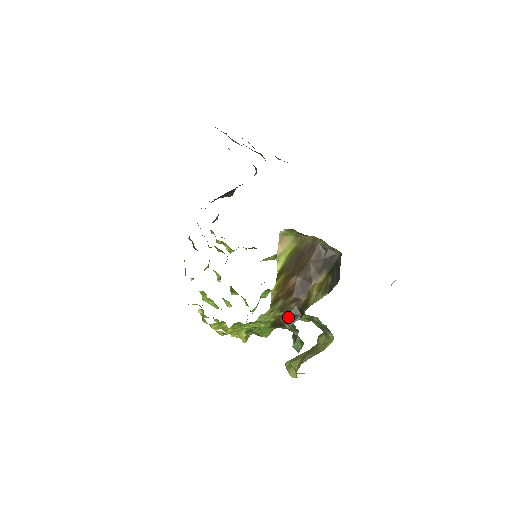
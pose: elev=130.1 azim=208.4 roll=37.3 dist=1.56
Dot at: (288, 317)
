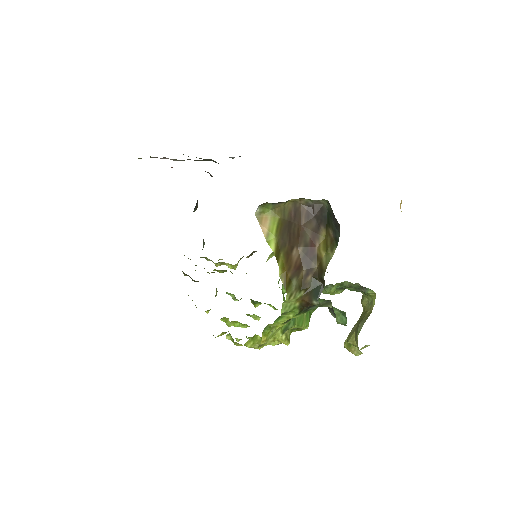
Dot at: (311, 293)
